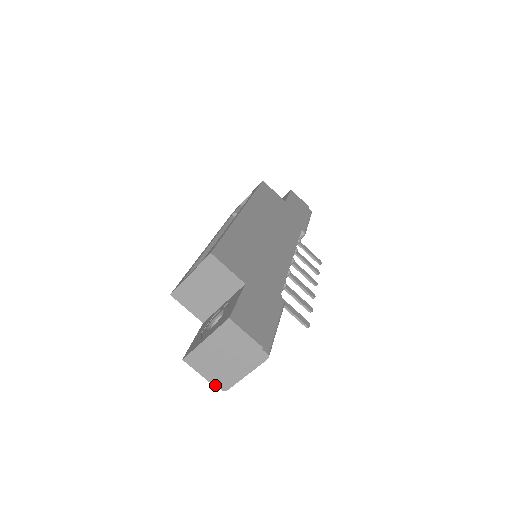
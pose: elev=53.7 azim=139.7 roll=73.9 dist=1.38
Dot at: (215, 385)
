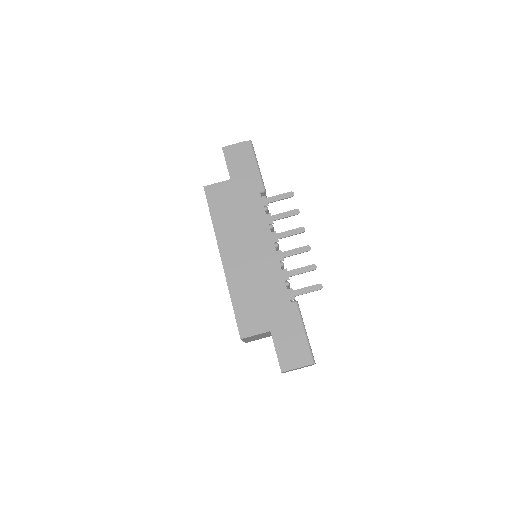
Dot at: occluded
